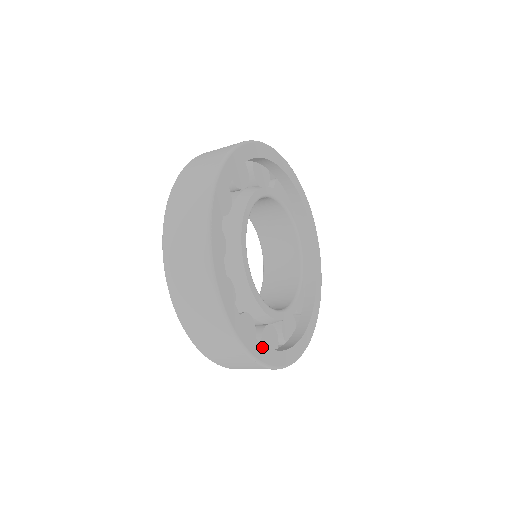
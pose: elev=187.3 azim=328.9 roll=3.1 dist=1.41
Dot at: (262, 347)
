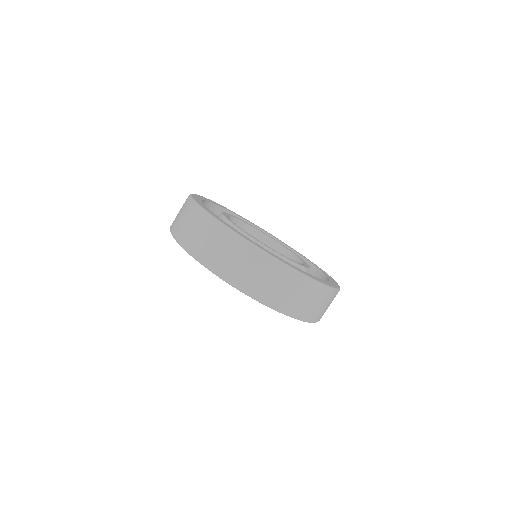
Dot at: (279, 258)
